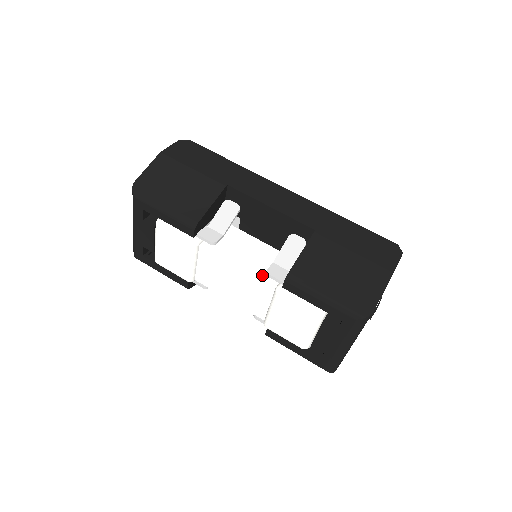
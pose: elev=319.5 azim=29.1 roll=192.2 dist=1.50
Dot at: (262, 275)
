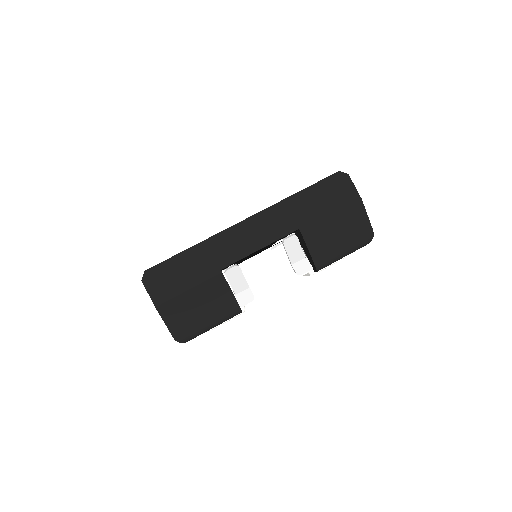
Dot at: (293, 276)
